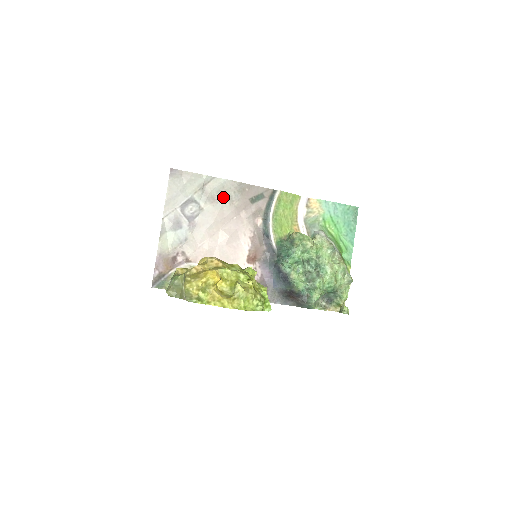
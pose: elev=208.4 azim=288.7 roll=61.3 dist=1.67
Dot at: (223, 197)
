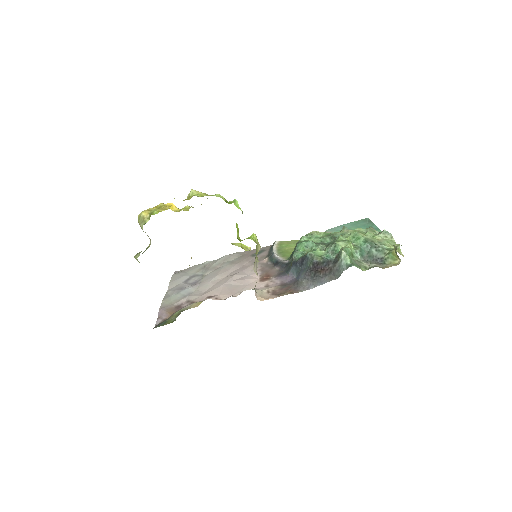
Dot at: (224, 264)
